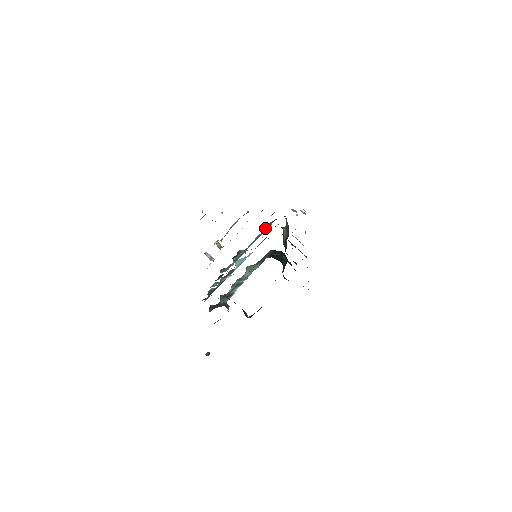
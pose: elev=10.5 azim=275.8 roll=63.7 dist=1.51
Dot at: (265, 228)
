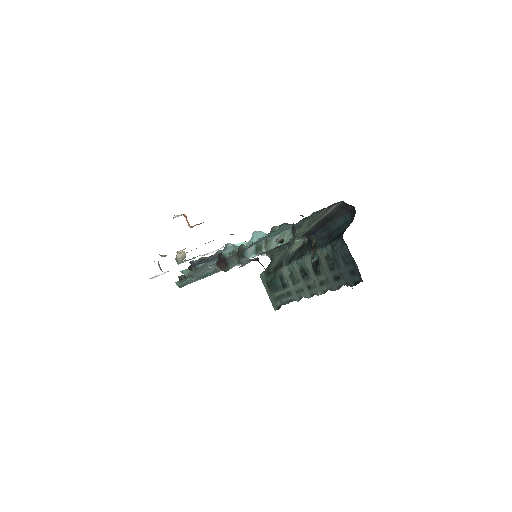
Dot at: occluded
